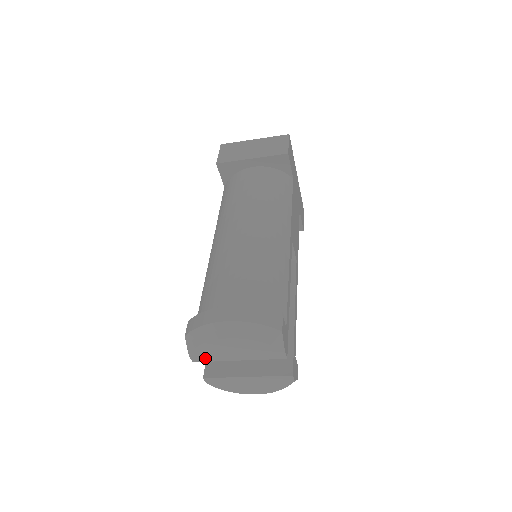
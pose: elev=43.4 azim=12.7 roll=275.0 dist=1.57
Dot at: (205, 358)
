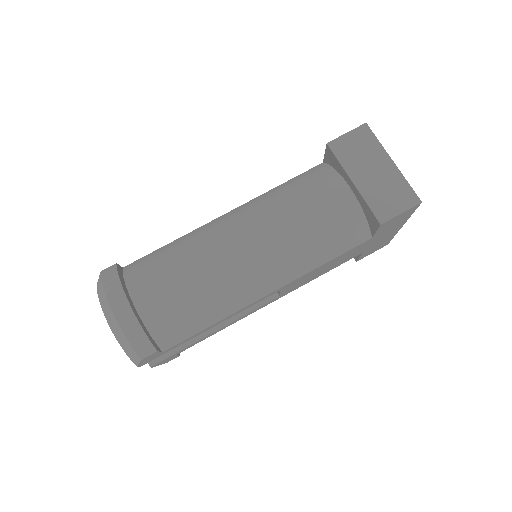
Dot at: occluded
